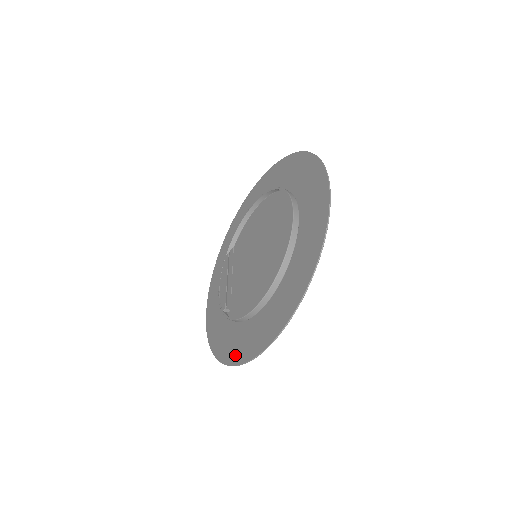
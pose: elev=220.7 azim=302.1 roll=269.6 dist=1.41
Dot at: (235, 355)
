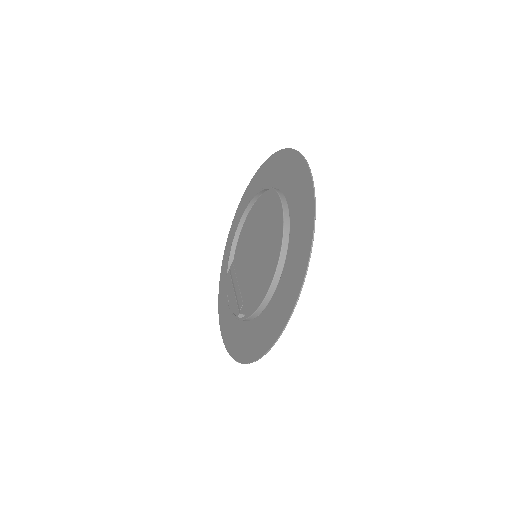
Dot at: (261, 346)
